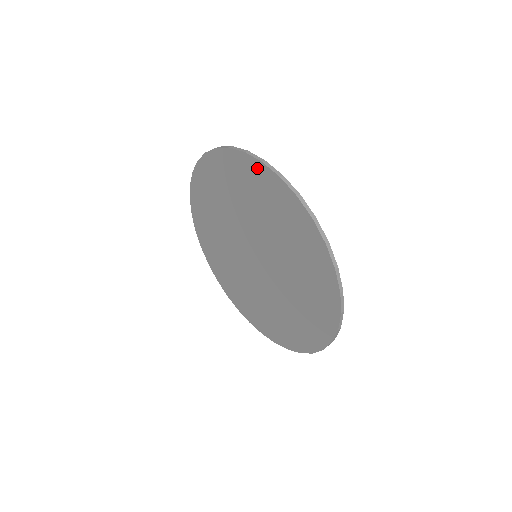
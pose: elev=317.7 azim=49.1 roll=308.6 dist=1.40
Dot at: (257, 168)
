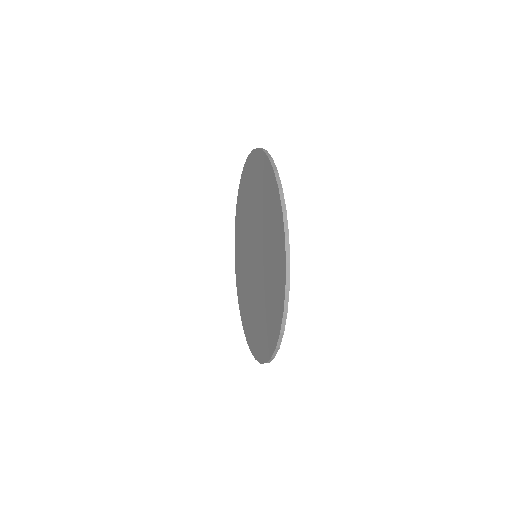
Dot at: (252, 159)
